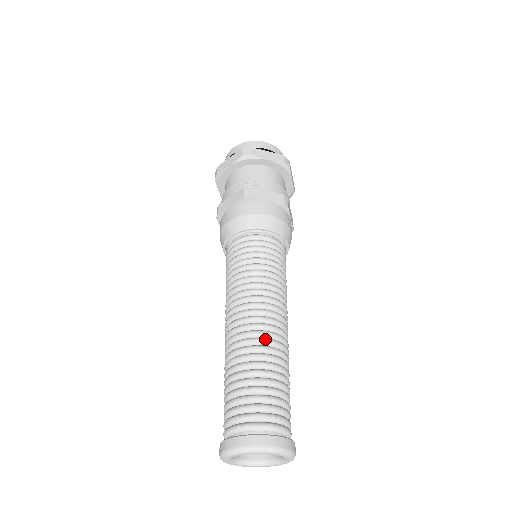
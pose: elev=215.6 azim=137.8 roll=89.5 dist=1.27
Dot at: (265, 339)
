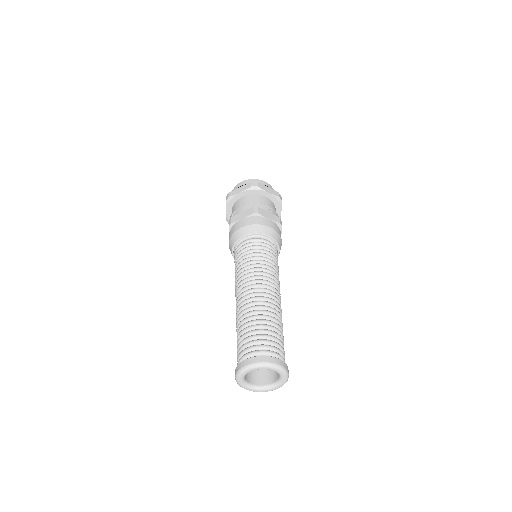
Dot at: (247, 303)
